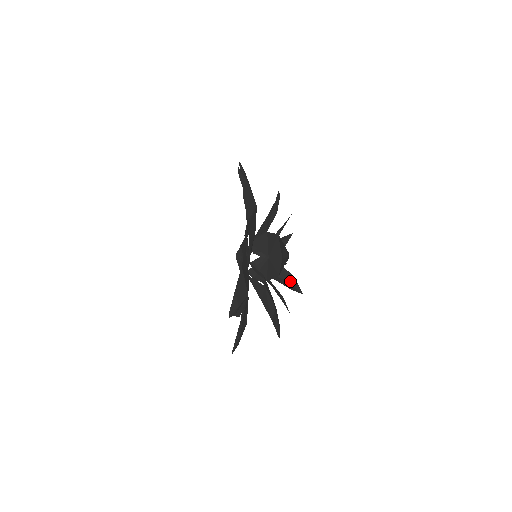
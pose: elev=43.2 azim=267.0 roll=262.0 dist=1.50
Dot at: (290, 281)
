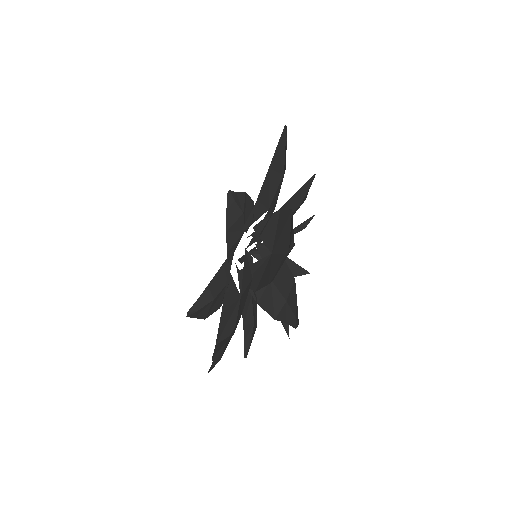
Dot at: occluded
